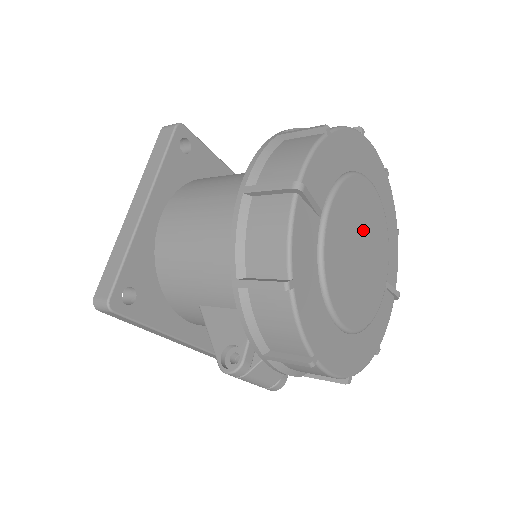
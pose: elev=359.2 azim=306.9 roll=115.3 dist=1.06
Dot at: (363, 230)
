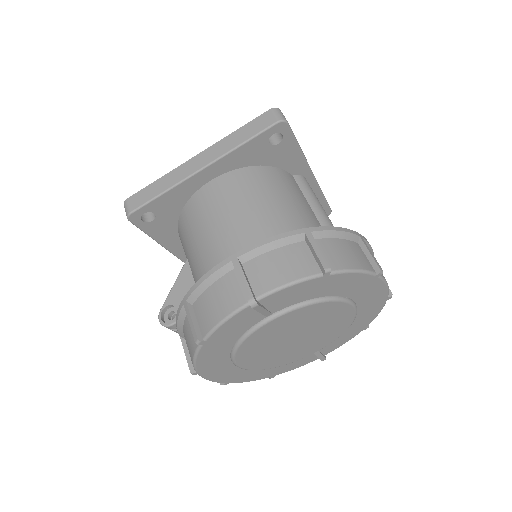
Dot at: (312, 328)
